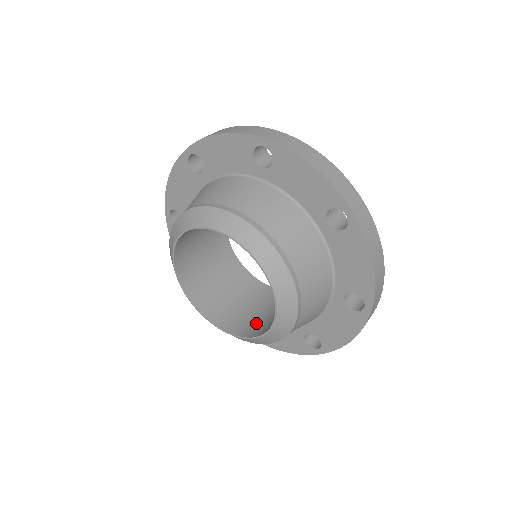
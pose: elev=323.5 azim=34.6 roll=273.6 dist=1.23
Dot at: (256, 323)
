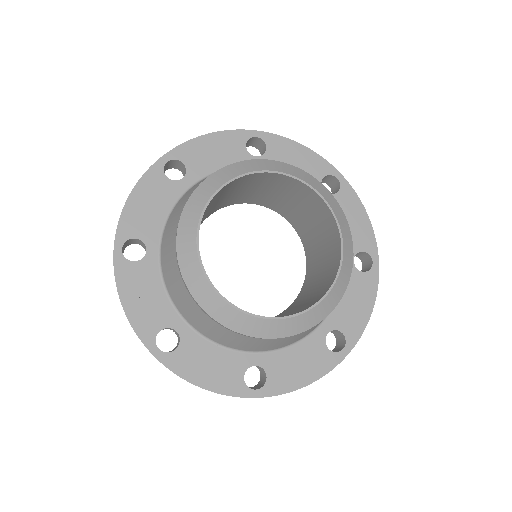
Dot at: (296, 311)
